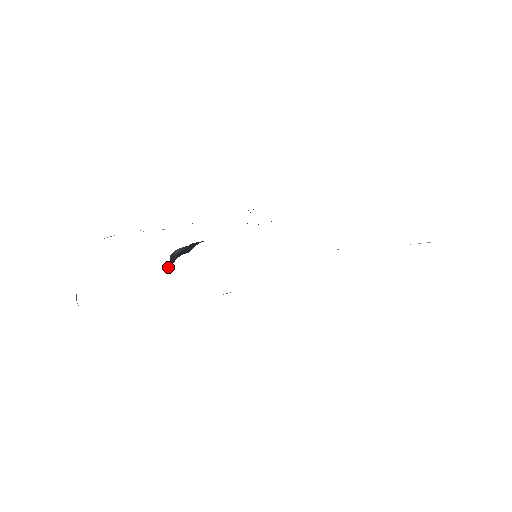
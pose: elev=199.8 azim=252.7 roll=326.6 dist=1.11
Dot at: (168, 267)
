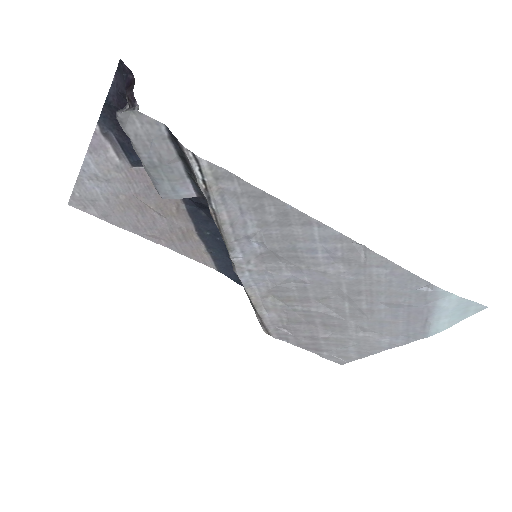
Dot at: occluded
